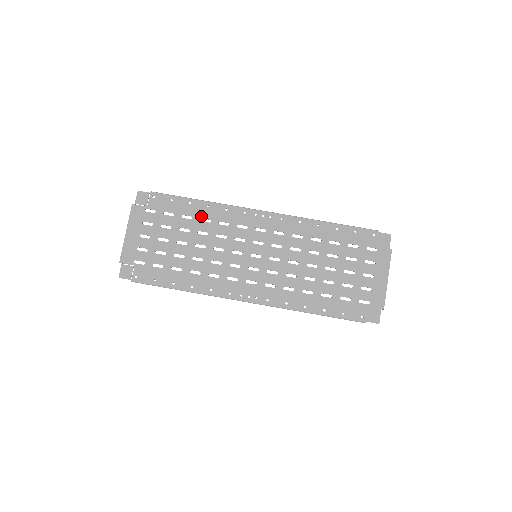
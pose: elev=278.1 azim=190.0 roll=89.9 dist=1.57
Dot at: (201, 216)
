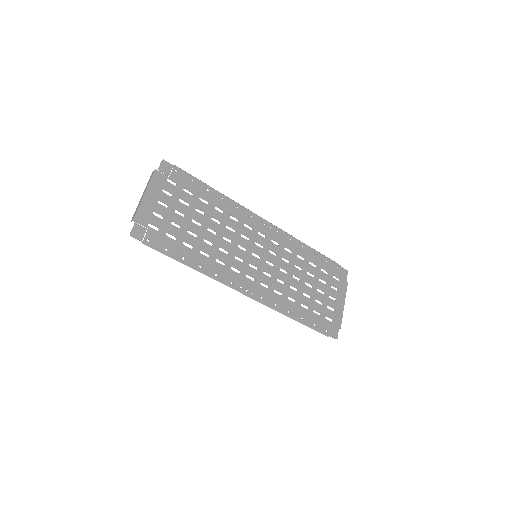
Dot at: (216, 205)
